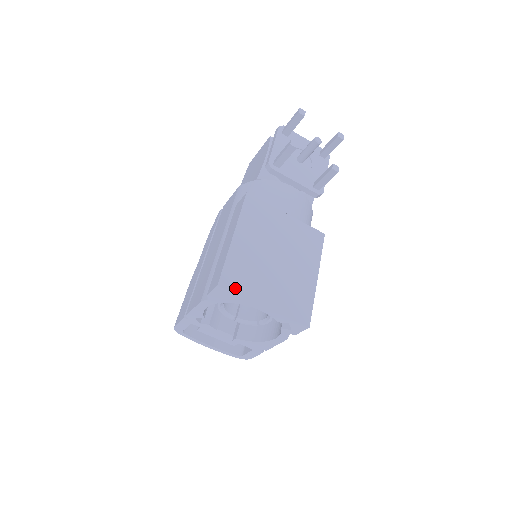
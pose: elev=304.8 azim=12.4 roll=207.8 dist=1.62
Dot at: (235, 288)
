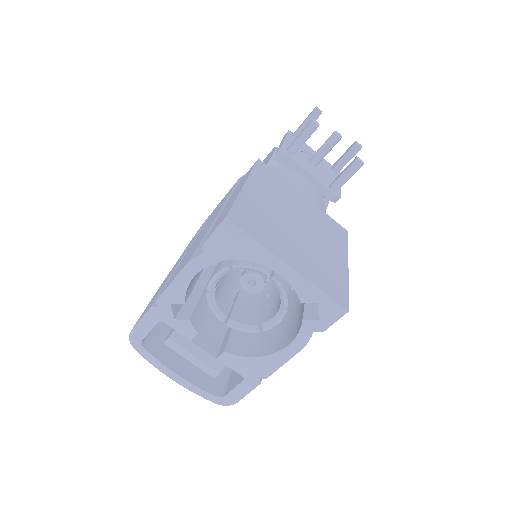
Dot at: (249, 230)
